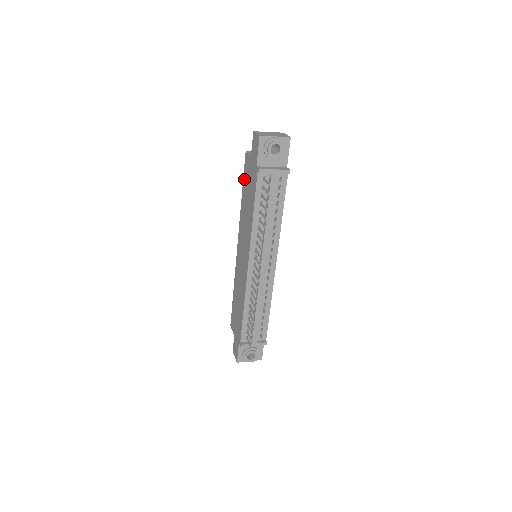
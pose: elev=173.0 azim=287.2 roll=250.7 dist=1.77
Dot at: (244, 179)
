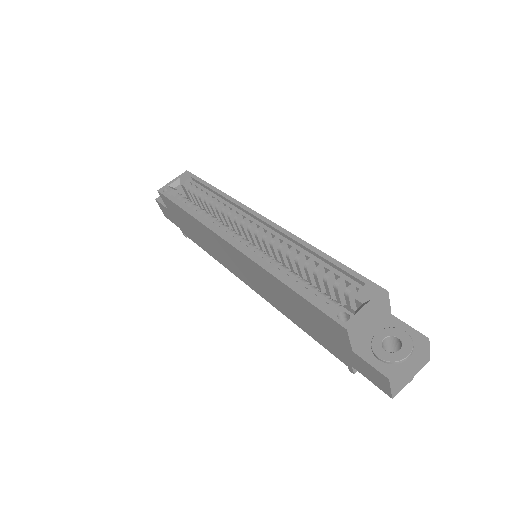
Dot at: (310, 308)
